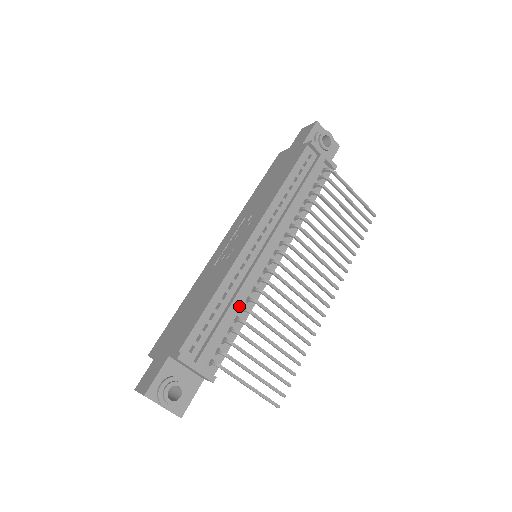
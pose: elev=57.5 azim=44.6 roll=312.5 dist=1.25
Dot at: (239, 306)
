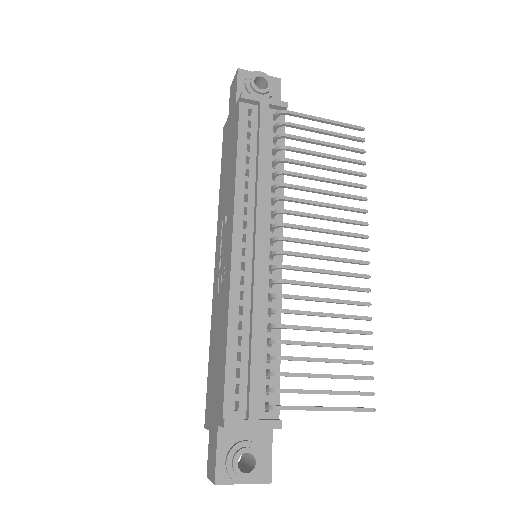
Dot at: (264, 326)
